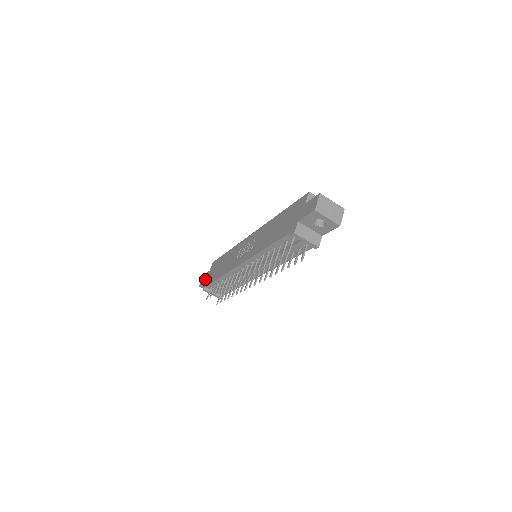
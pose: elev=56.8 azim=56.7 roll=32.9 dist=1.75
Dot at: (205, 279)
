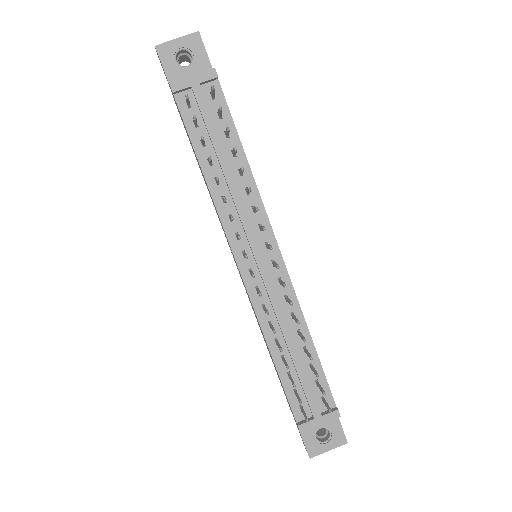
Dot at: occluded
